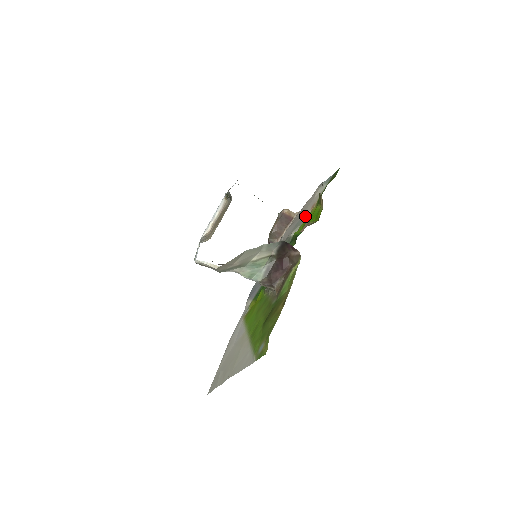
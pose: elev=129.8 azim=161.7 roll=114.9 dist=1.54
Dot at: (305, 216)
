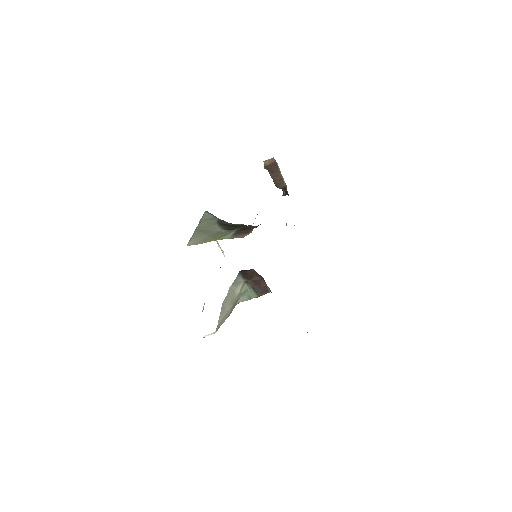
Dot at: occluded
